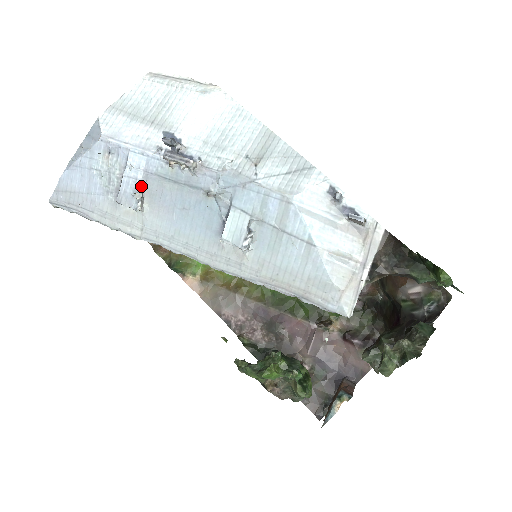
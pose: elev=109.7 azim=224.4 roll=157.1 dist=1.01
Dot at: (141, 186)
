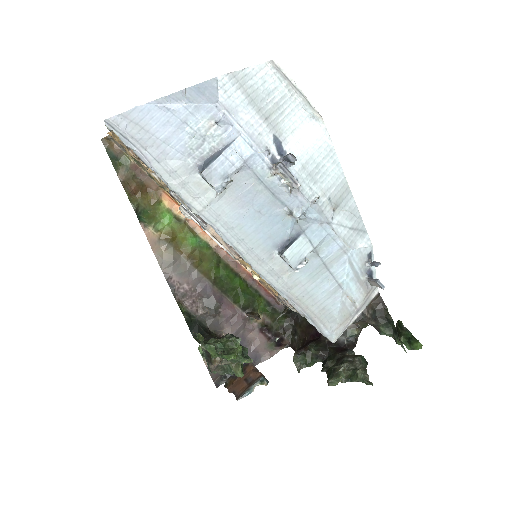
Dot at: (234, 173)
